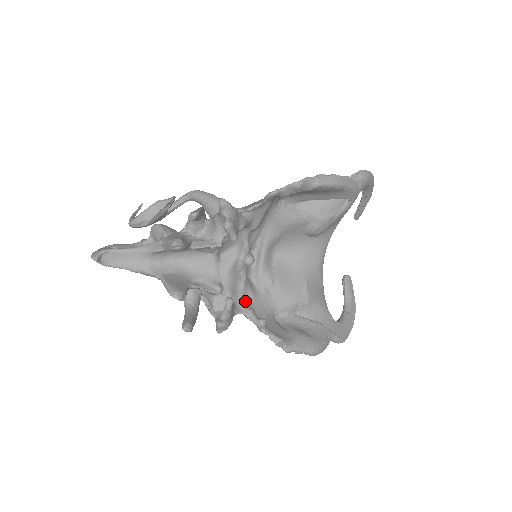
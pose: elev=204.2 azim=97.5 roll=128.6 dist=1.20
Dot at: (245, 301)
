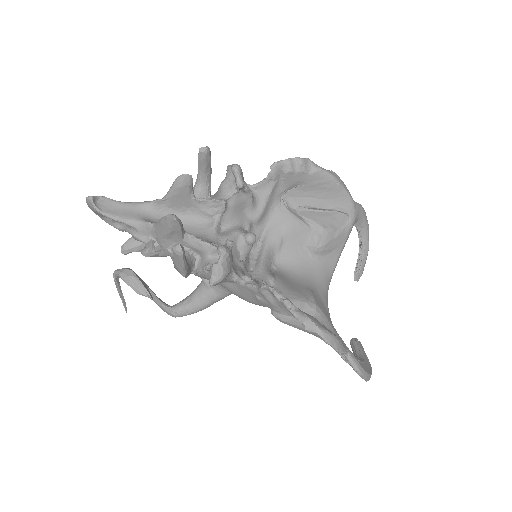
Dot at: (244, 274)
